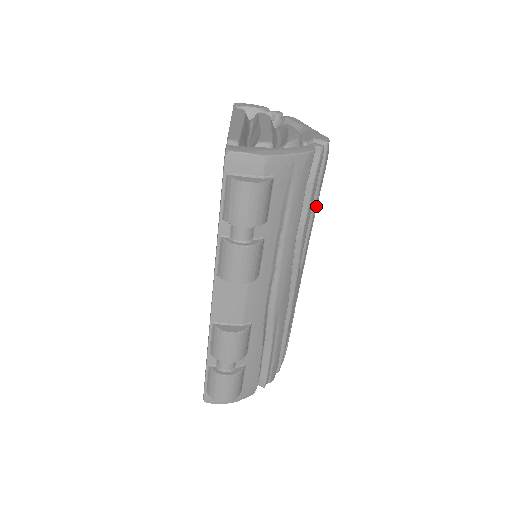
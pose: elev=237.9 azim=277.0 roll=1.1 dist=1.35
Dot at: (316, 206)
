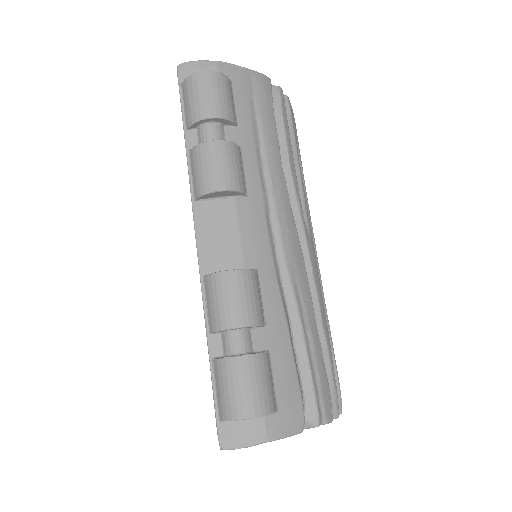
Dot at: (301, 167)
